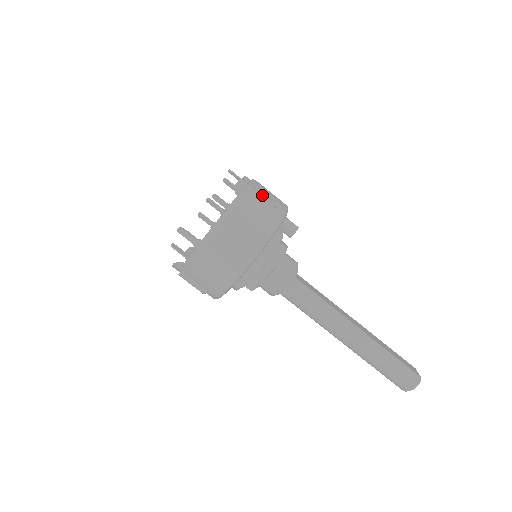
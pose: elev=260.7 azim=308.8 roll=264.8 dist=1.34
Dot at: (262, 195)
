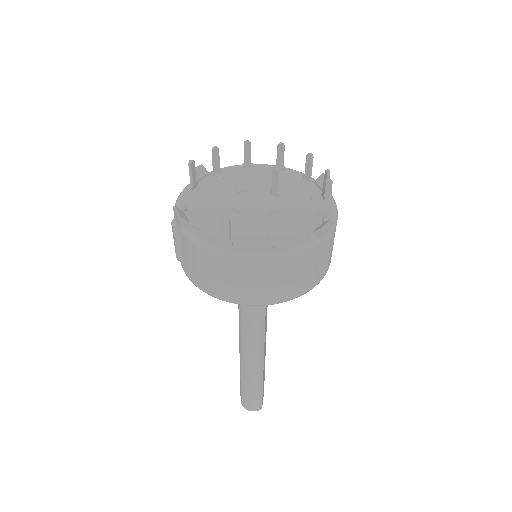
Dot at: occluded
